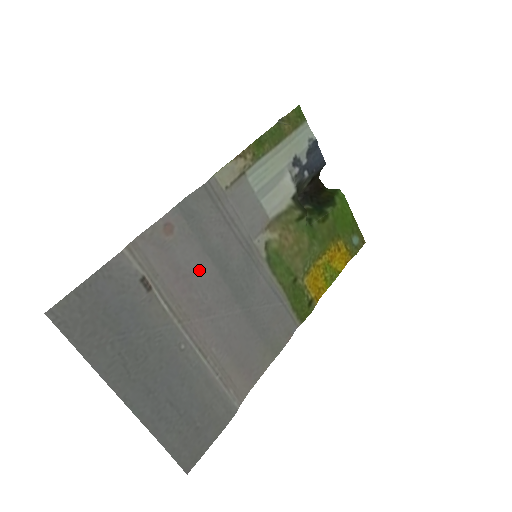
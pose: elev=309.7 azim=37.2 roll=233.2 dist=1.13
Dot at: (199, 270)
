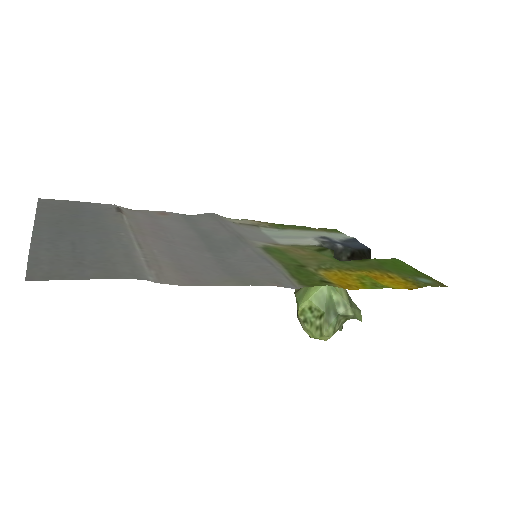
Dot at: (178, 231)
